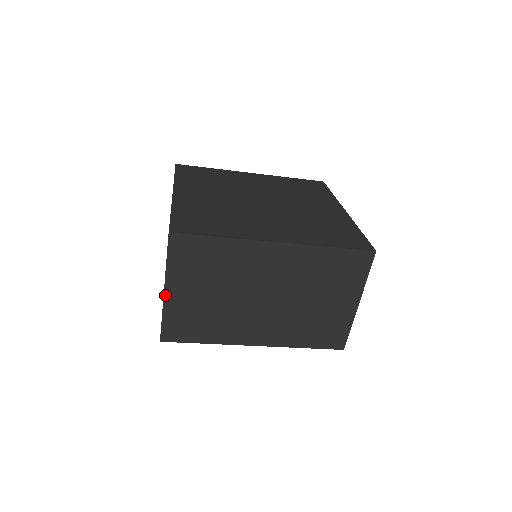
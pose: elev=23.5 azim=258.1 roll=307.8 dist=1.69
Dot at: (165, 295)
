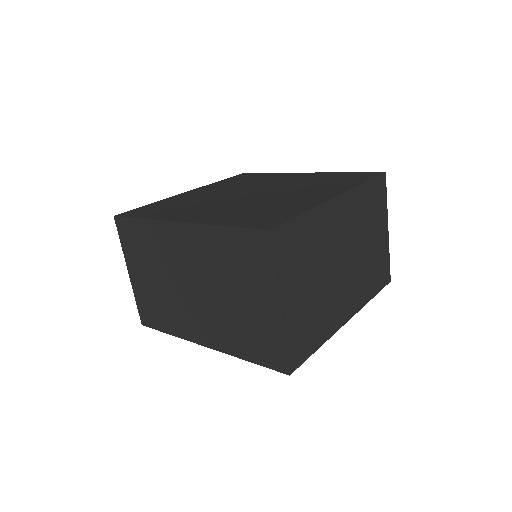
Dot at: (130, 277)
